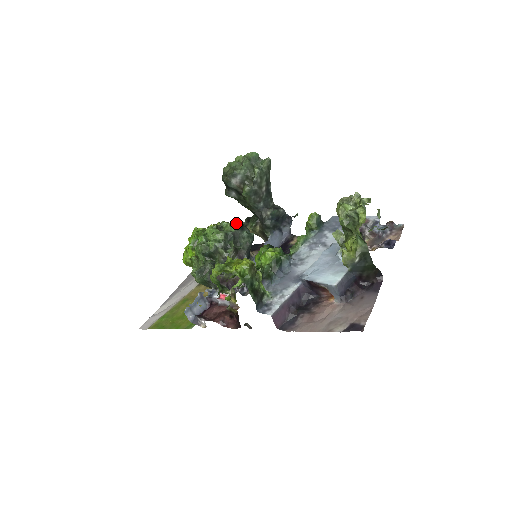
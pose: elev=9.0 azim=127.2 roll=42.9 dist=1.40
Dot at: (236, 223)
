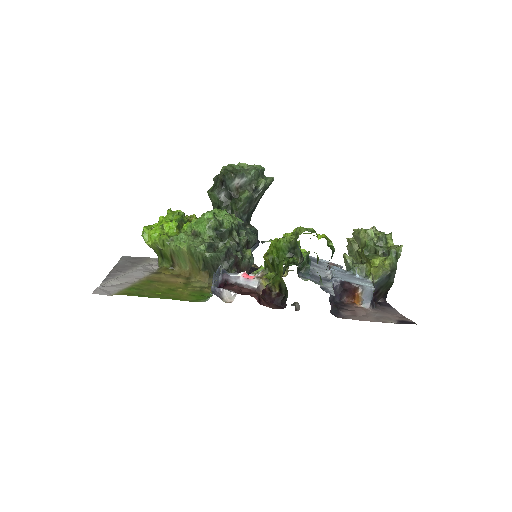
Dot at: (239, 218)
